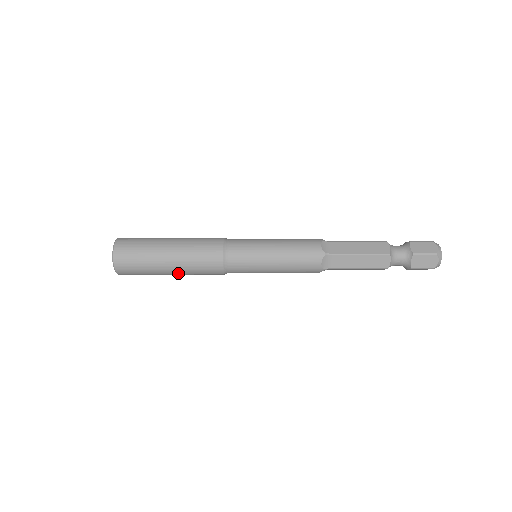
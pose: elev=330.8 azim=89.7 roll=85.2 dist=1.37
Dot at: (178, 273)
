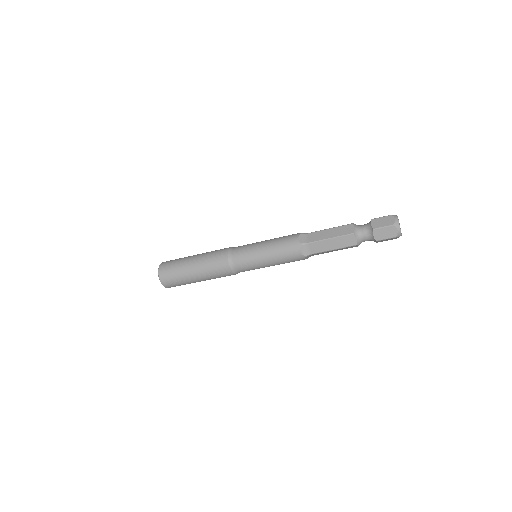
Dot at: (198, 269)
